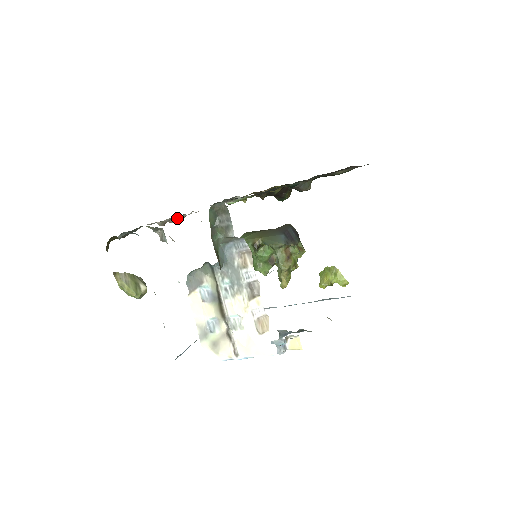
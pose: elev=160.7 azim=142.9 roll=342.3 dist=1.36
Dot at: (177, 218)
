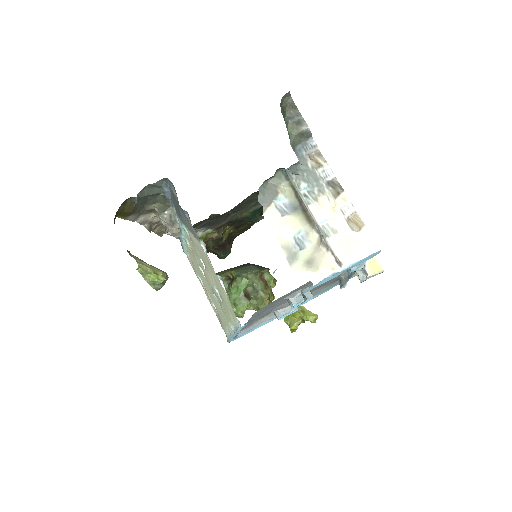
Dot at: (161, 227)
